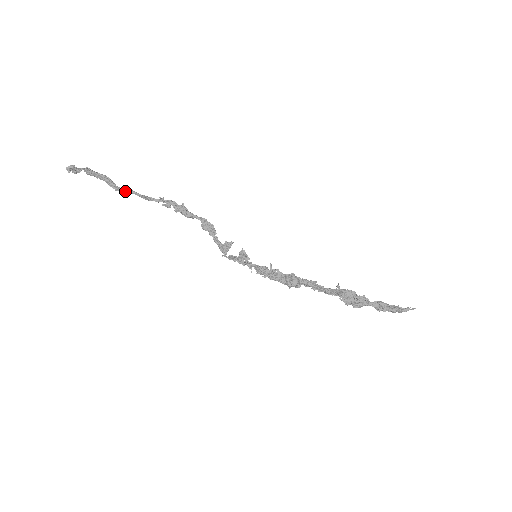
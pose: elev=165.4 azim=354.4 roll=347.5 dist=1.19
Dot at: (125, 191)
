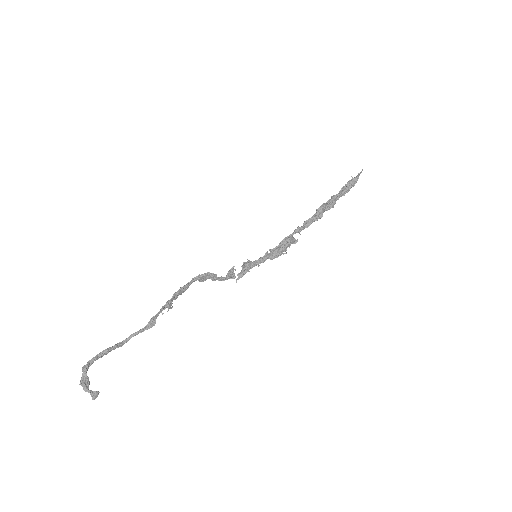
Dot at: occluded
